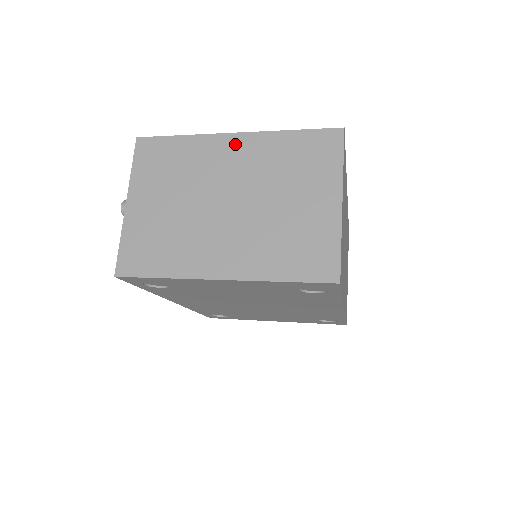
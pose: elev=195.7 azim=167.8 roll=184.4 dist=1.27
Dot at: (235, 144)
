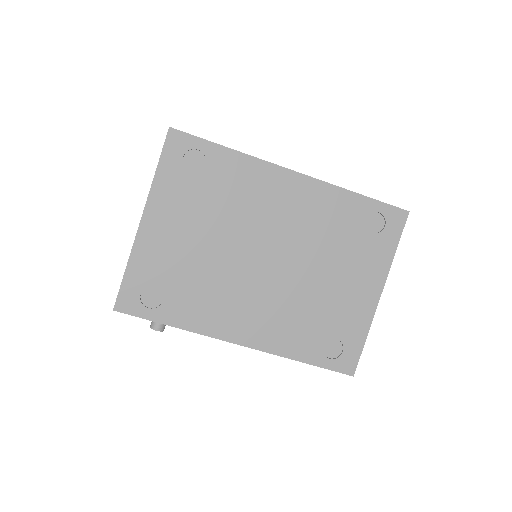
Dot at: occluded
